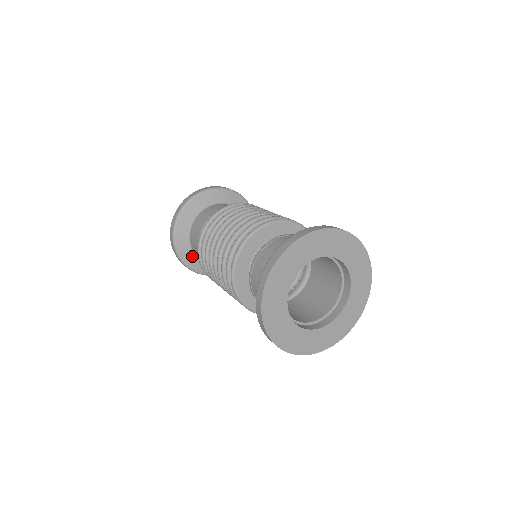
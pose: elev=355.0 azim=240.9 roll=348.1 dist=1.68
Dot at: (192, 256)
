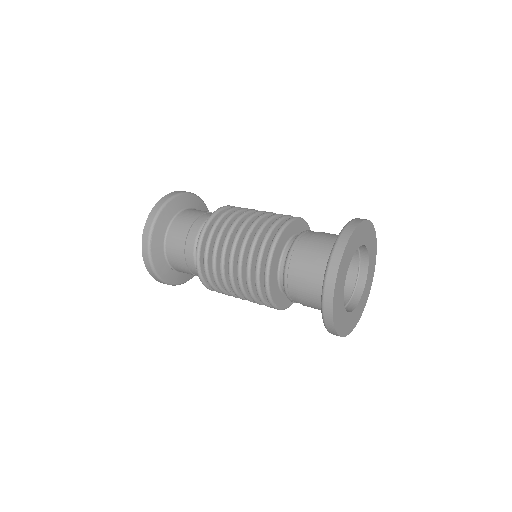
Dot at: (162, 234)
